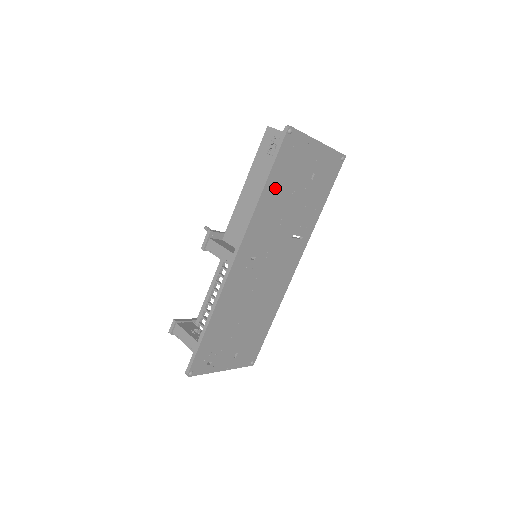
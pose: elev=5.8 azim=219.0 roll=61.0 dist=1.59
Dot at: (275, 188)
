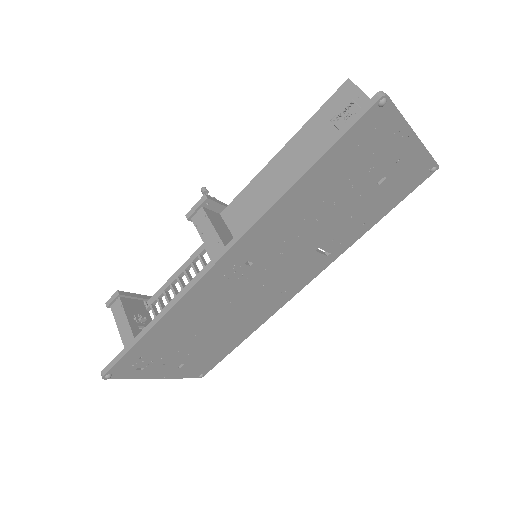
Dot at: (321, 180)
